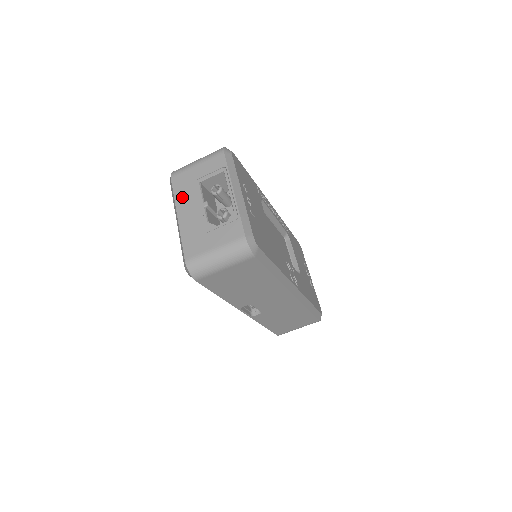
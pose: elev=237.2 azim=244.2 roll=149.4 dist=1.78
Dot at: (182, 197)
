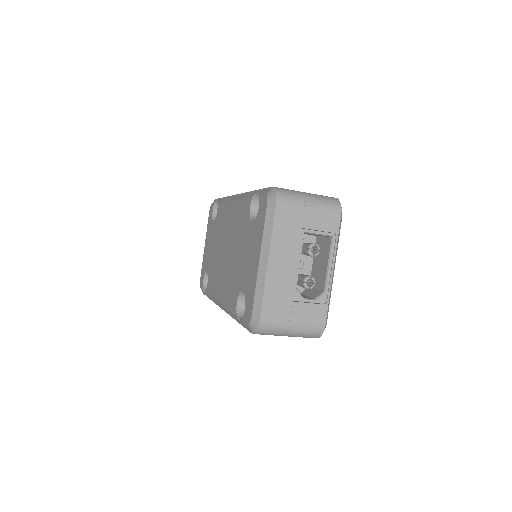
Dot at: (281, 240)
